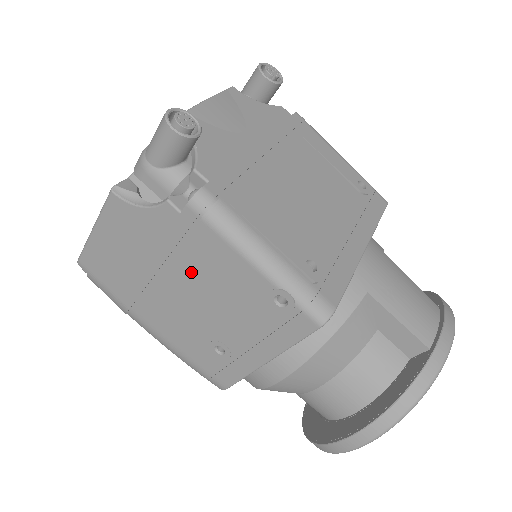
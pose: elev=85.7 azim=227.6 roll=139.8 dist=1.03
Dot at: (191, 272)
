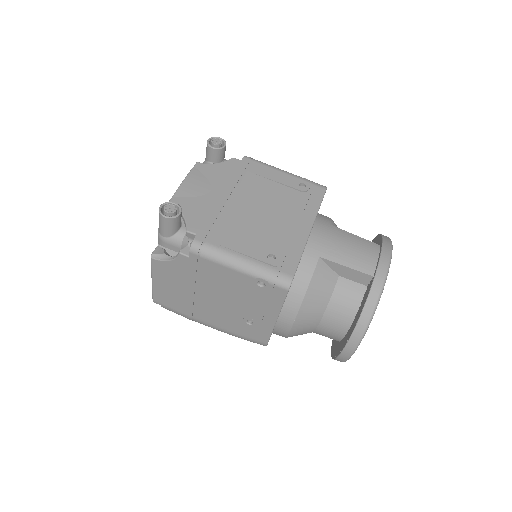
Dot at: (211, 285)
